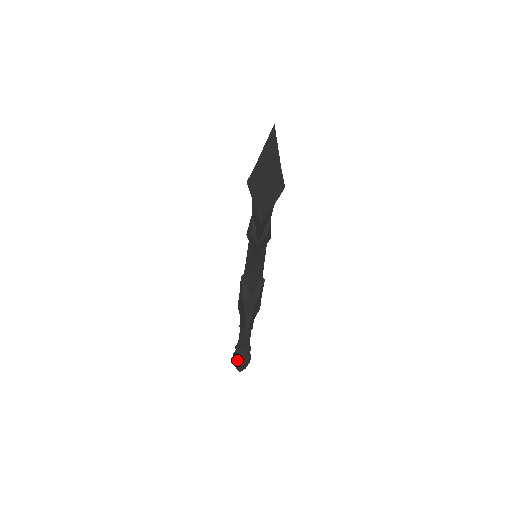
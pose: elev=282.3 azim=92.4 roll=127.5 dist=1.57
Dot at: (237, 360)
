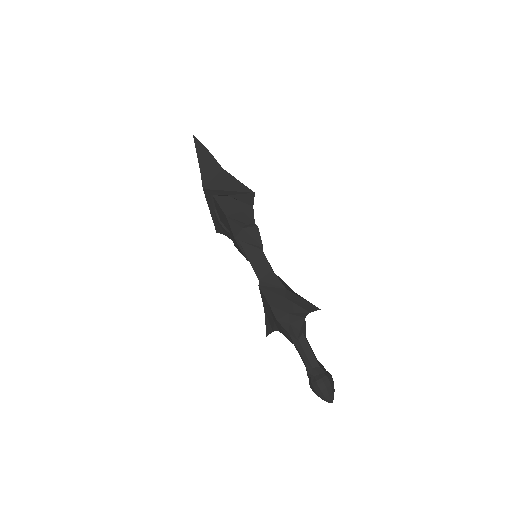
Dot at: (323, 381)
